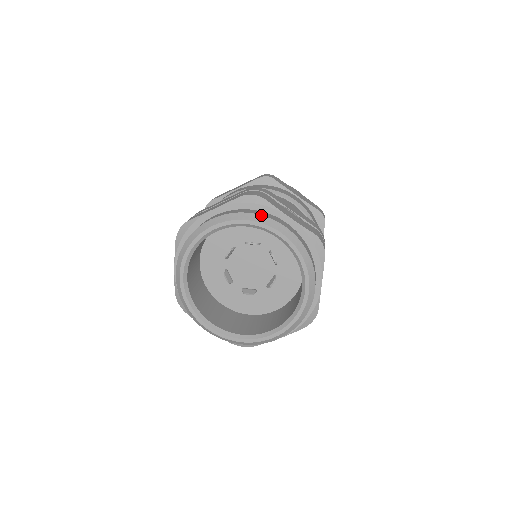
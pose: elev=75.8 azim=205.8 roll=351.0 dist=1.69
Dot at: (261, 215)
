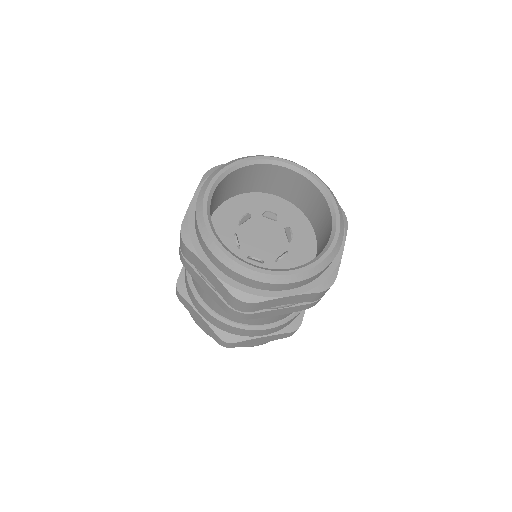
Dot at: (231, 161)
